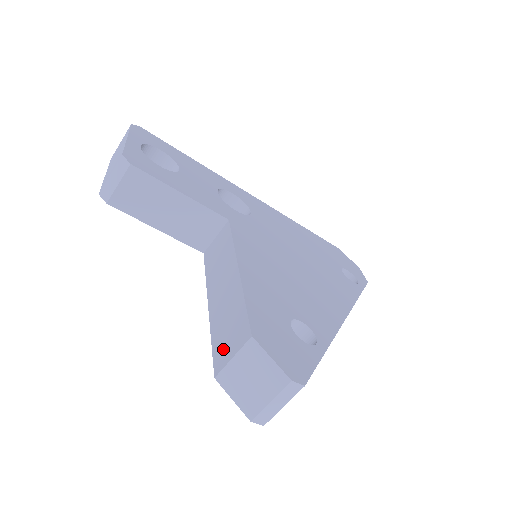
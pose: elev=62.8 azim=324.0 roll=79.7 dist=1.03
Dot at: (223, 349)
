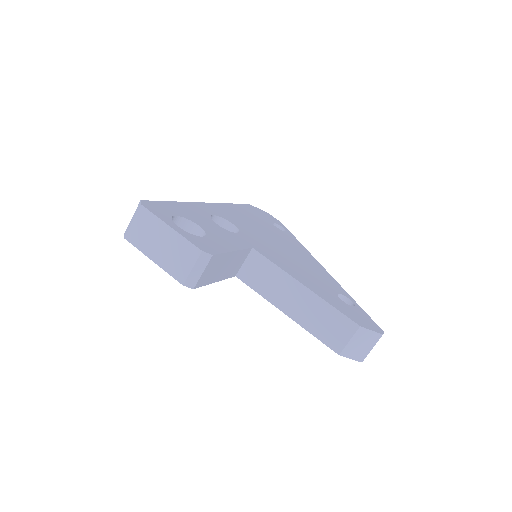
Dot at: (334, 338)
